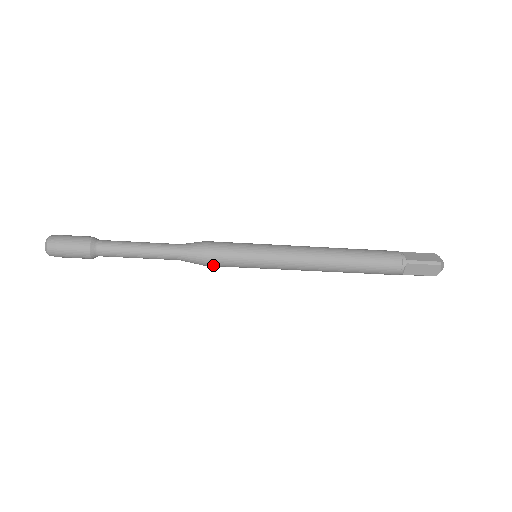
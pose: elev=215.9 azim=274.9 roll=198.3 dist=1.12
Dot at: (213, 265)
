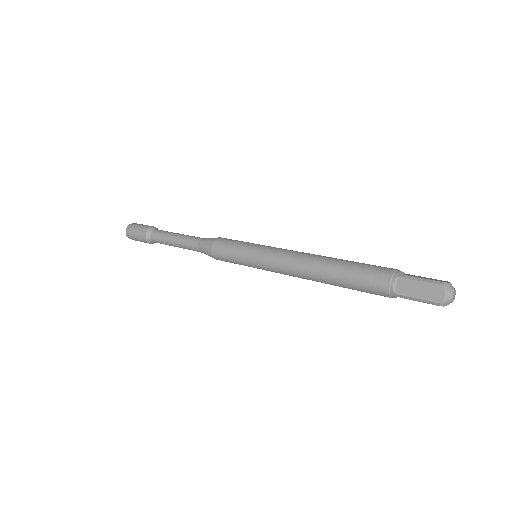
Dot at: occluded
